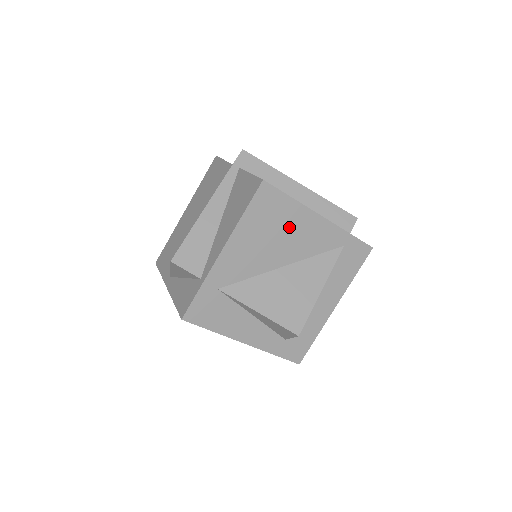
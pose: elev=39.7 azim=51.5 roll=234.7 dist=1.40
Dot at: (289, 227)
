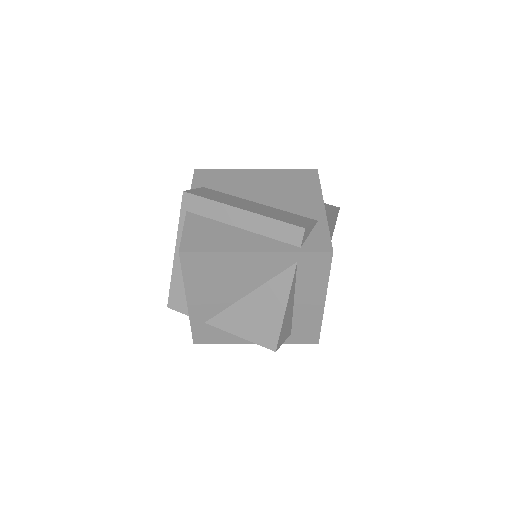
Dot at: (230, 270)
